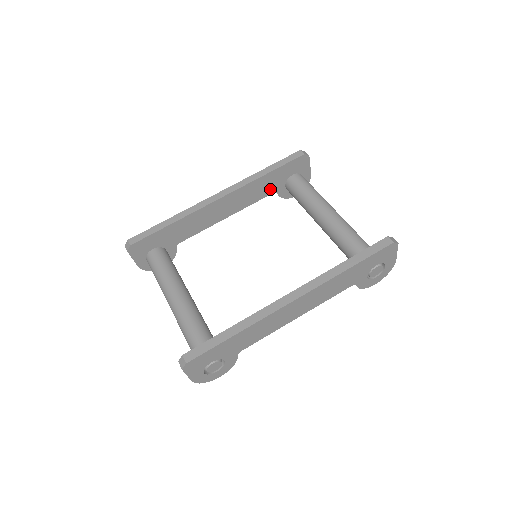
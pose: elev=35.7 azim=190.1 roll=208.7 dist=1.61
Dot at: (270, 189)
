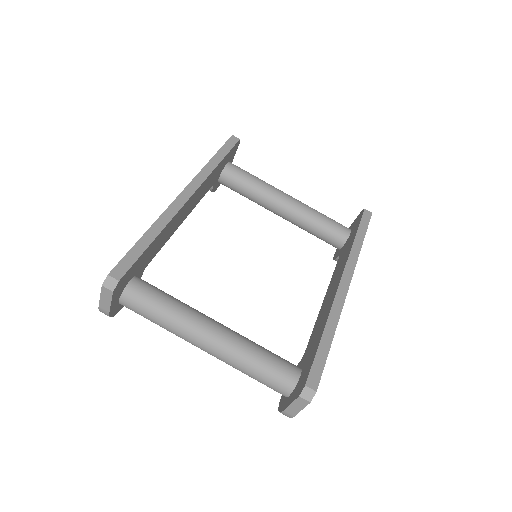
Dot at: (213, 181)
